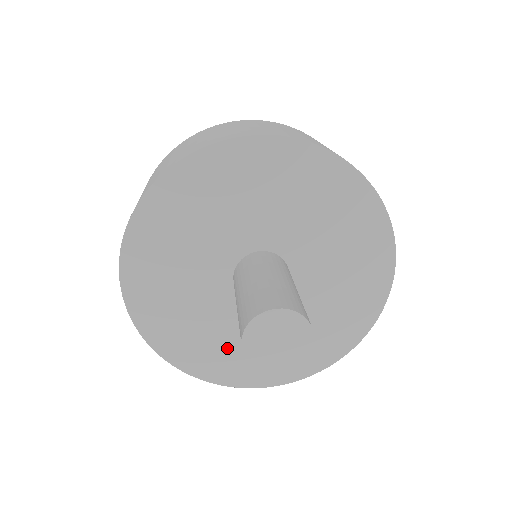
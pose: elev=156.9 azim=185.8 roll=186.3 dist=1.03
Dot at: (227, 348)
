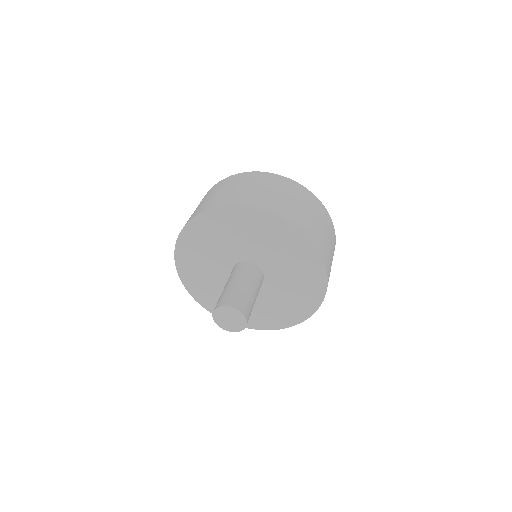
Dot at: (260, 312)
